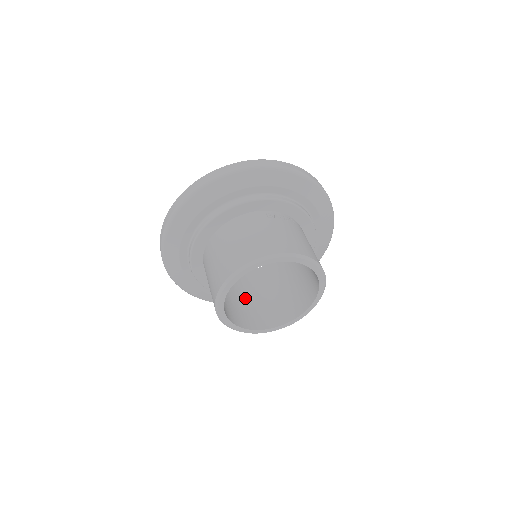
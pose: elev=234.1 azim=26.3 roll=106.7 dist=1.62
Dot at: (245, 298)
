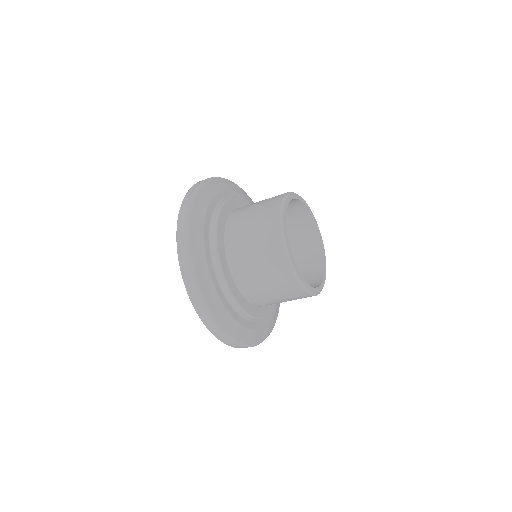
Dot at: occluded
